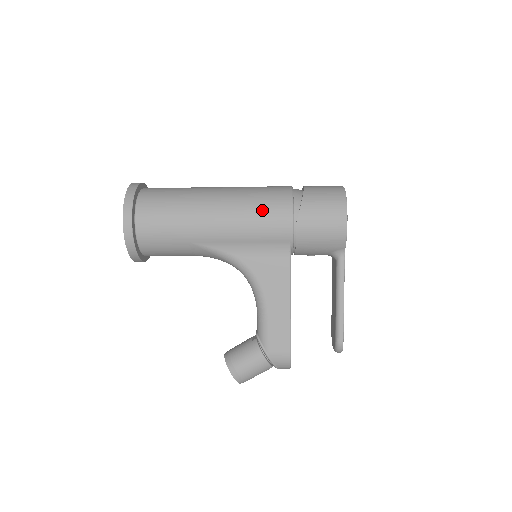
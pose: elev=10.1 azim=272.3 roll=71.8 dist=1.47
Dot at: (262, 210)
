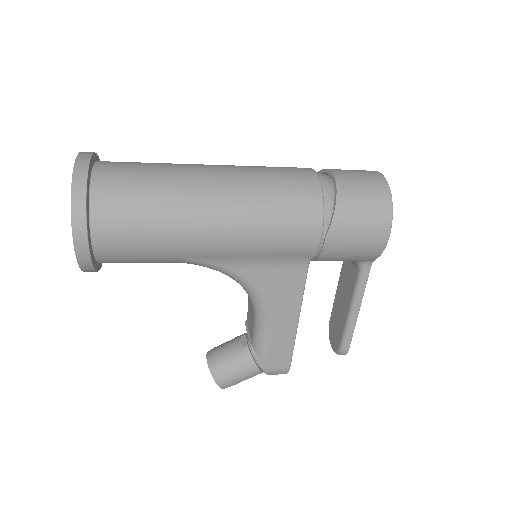
Dot at: (282, 219)
